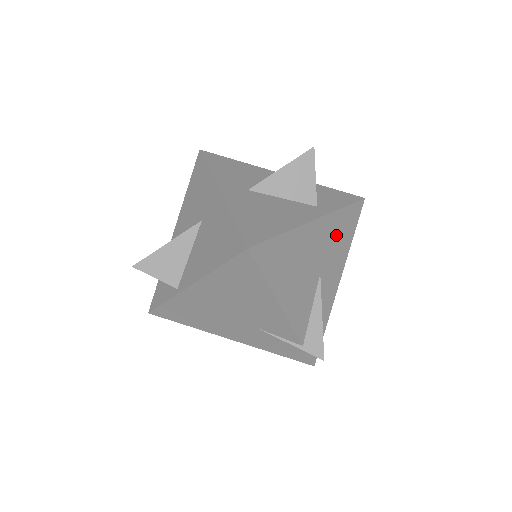
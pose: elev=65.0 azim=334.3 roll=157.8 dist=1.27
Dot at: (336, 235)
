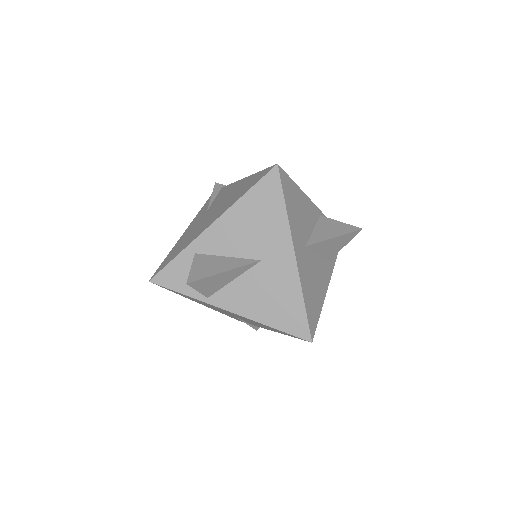
Dot at: occluded
